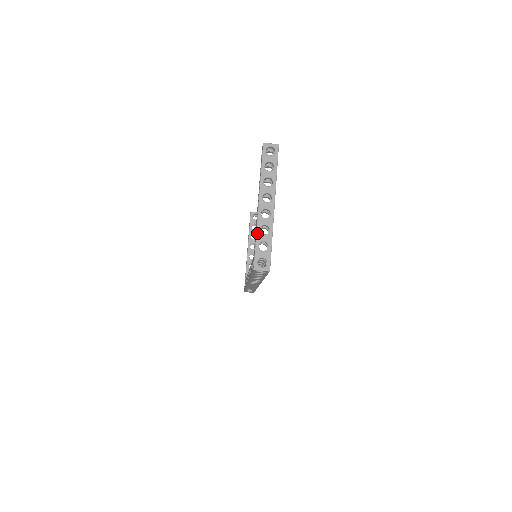
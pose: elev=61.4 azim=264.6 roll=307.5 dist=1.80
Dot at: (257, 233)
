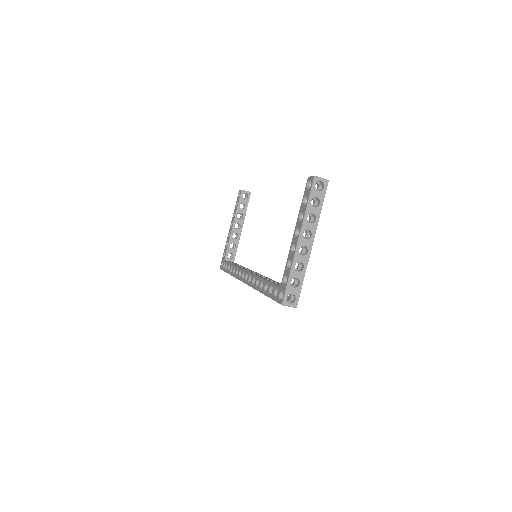
Dot at: (292, 269)
